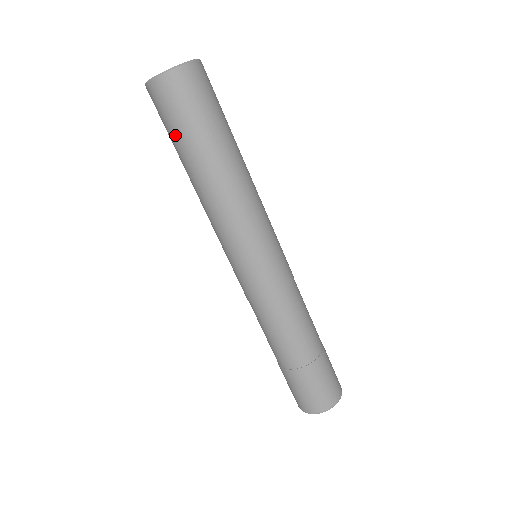
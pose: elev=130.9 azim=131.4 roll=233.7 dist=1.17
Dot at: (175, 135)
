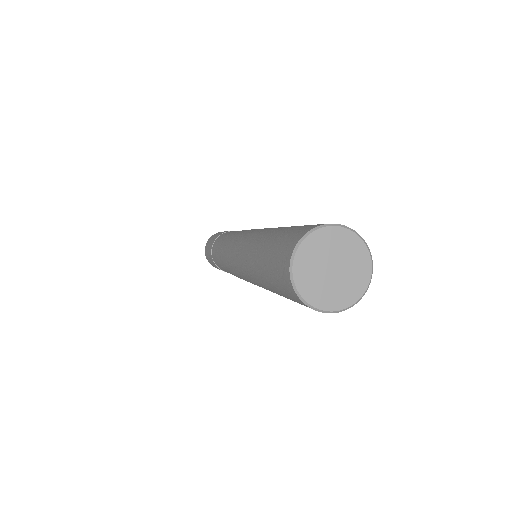
Dot at: occluded
